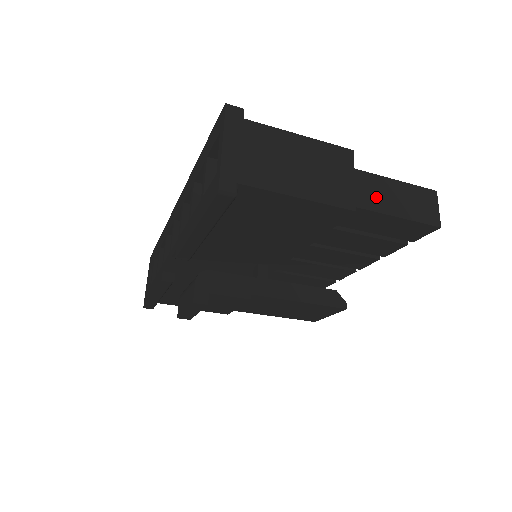
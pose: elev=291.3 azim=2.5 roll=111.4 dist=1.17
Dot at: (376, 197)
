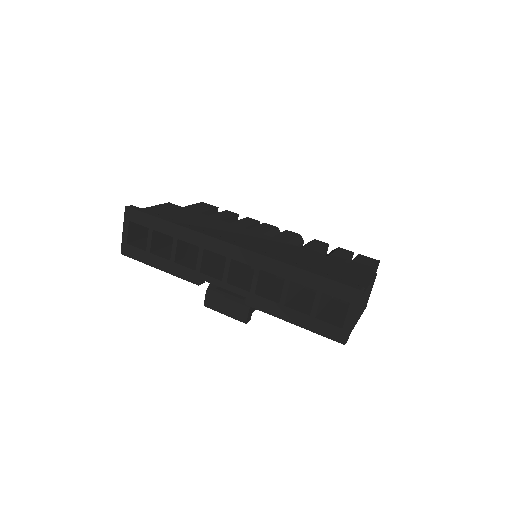
Dot at: occluded
